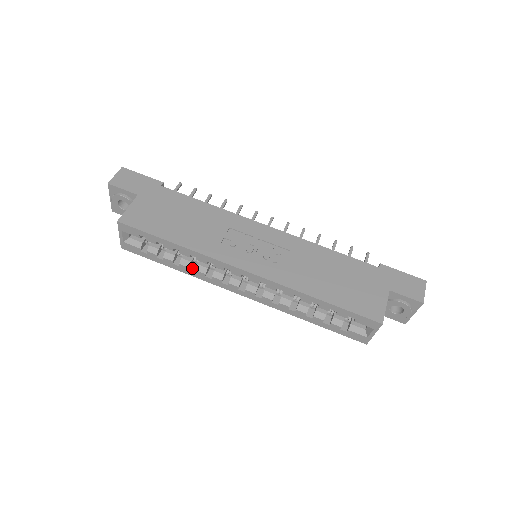
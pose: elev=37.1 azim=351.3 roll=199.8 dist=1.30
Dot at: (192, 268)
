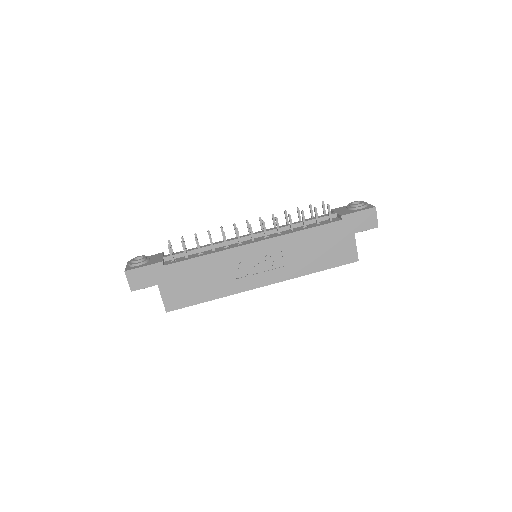
Dot at: occluded
